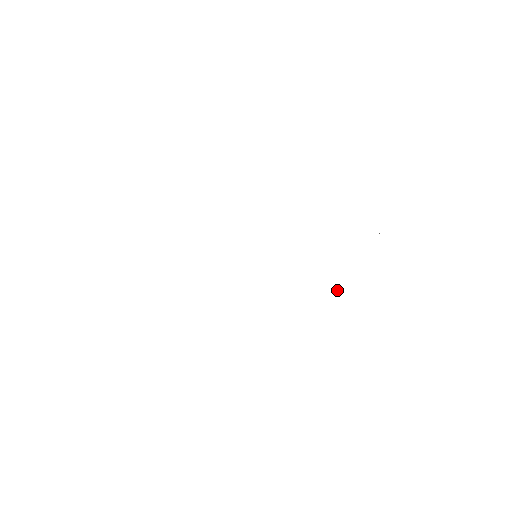
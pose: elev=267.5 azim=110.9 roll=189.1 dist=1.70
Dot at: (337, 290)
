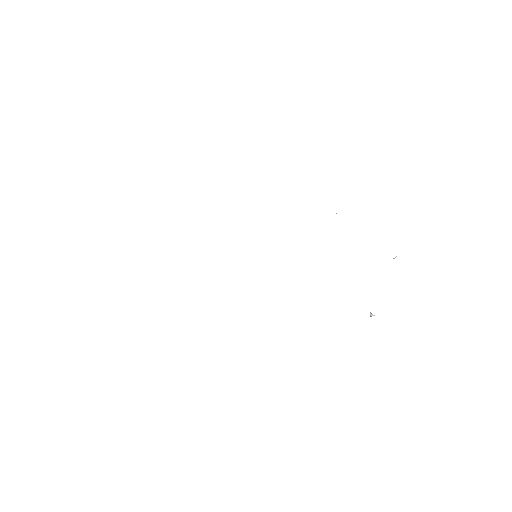
Dot at: occluded
